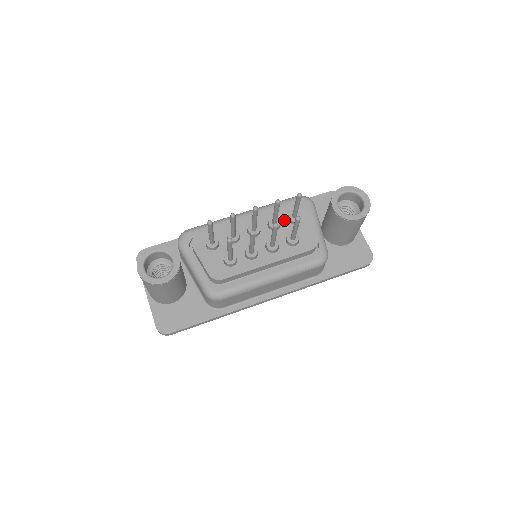
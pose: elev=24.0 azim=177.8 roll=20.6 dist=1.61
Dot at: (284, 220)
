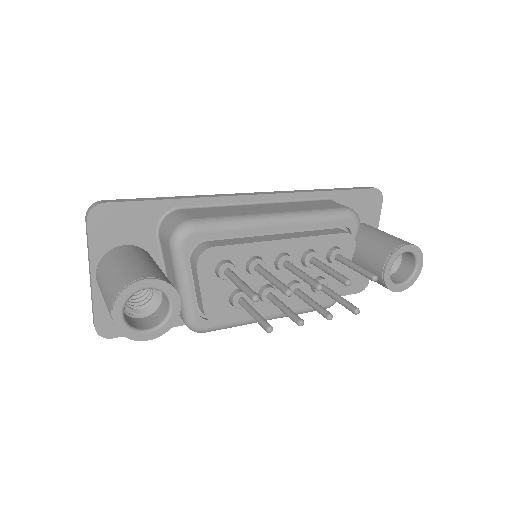
Dot at: (323, 255)
